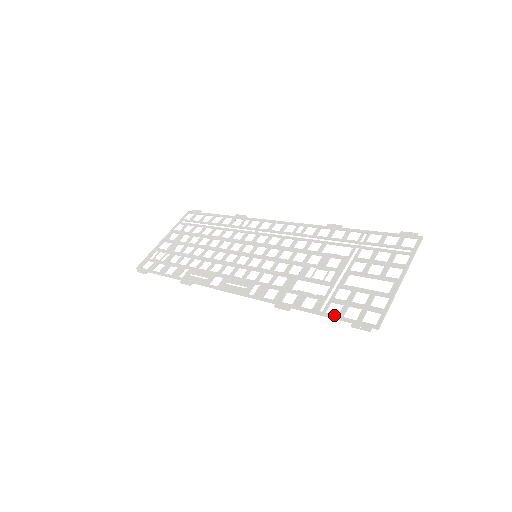
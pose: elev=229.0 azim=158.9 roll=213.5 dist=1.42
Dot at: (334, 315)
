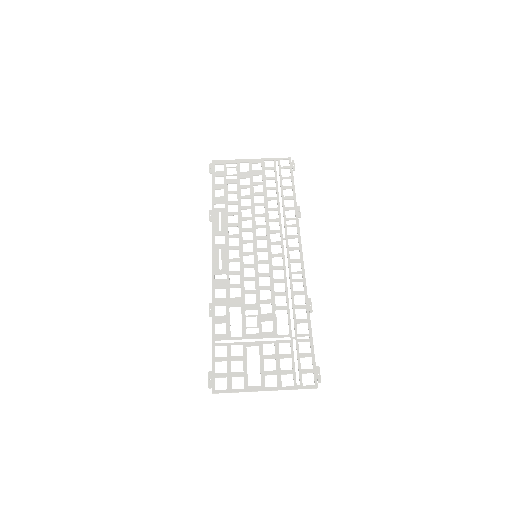
Dot at: (214, 354)
